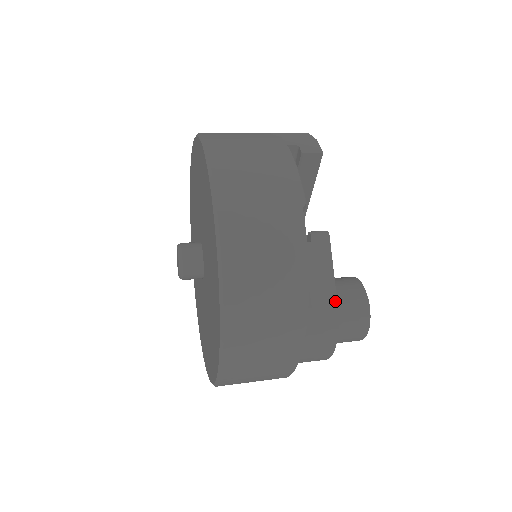
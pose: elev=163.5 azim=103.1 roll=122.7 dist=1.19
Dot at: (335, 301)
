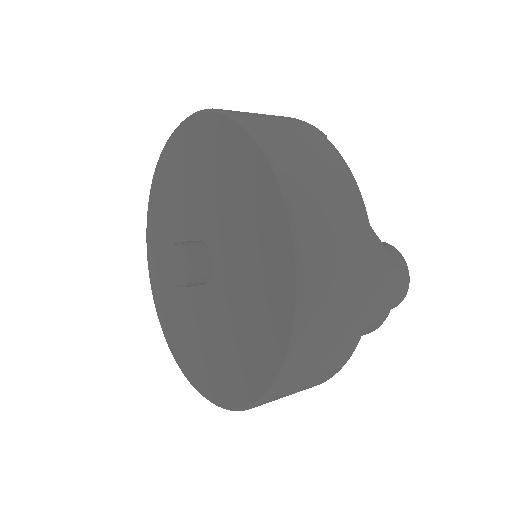
Dot at: (378, 239)
